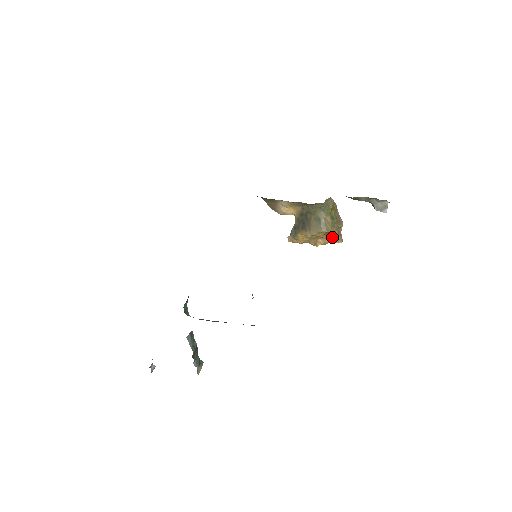
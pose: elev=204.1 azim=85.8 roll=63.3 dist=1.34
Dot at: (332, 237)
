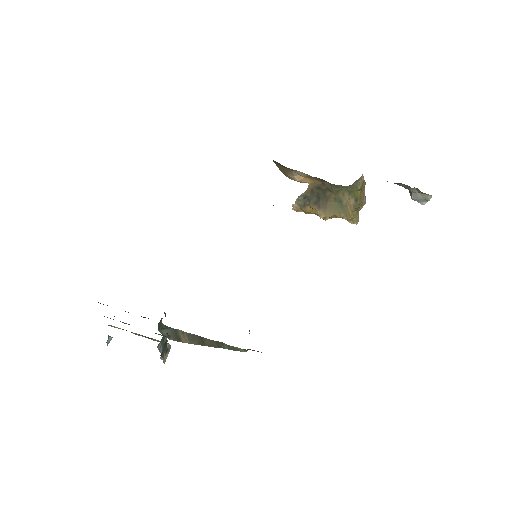
Dot at: (348, 218)
